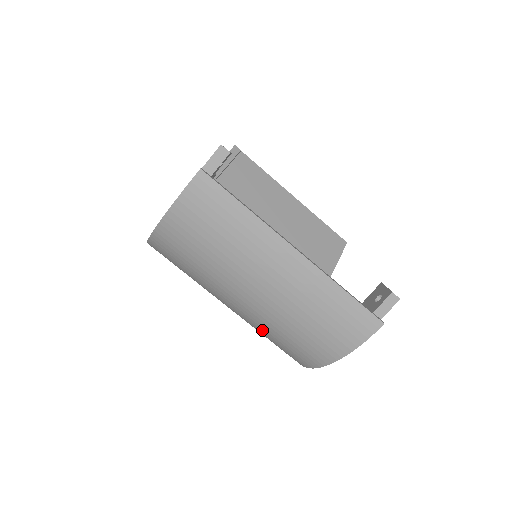
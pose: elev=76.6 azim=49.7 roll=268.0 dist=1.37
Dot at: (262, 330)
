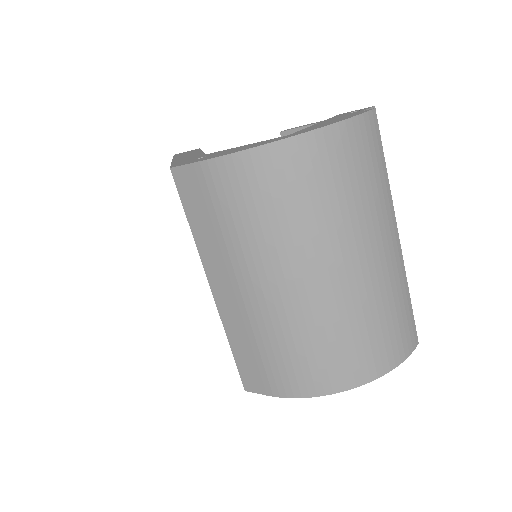
Dot at: (307, 327)
